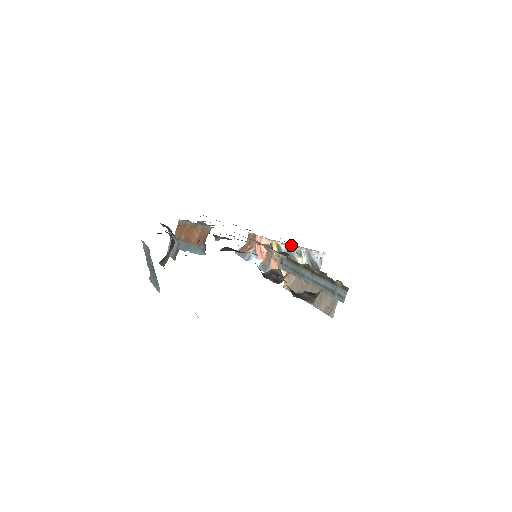
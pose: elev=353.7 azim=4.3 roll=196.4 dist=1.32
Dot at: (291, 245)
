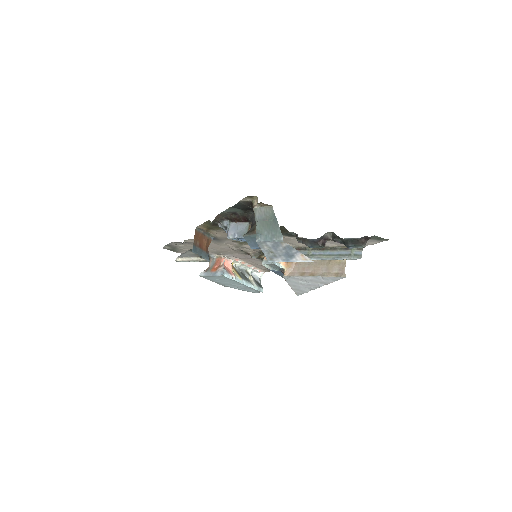
Dot at: (245, 264)
